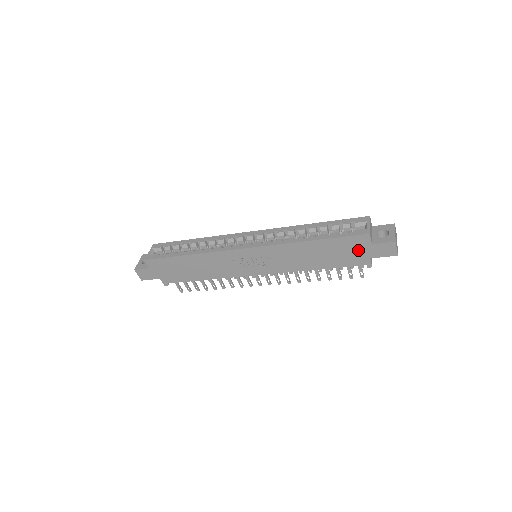
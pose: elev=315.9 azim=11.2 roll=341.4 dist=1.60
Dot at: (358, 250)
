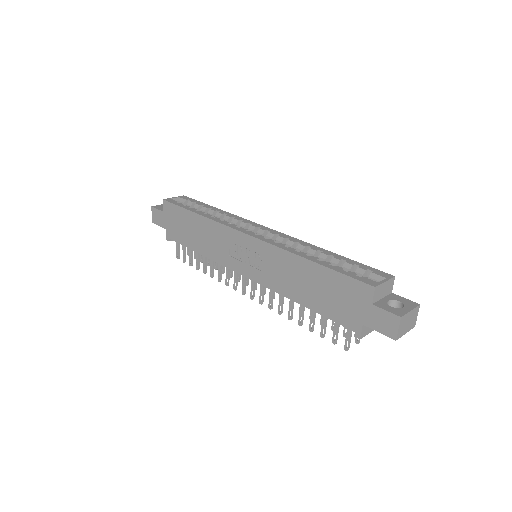
Dot at: (354, 304)
